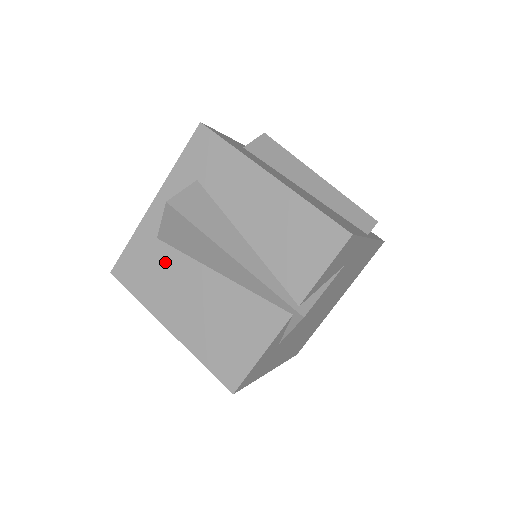
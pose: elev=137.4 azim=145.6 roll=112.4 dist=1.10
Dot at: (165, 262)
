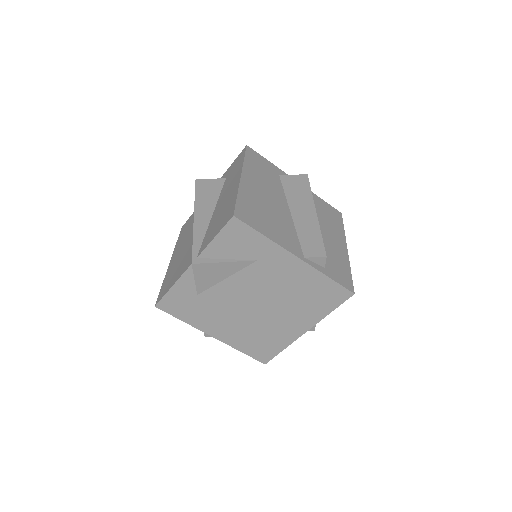
Dot at: occluded
